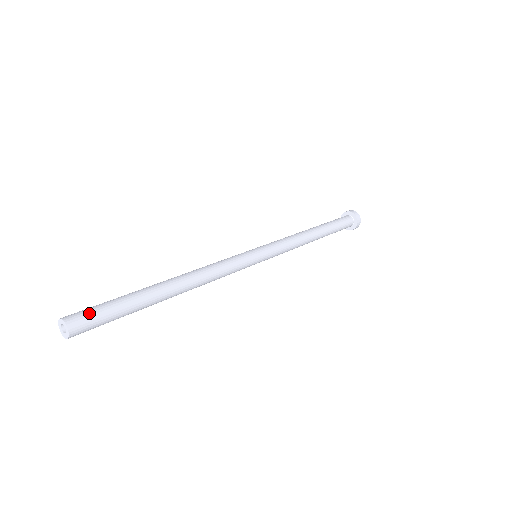
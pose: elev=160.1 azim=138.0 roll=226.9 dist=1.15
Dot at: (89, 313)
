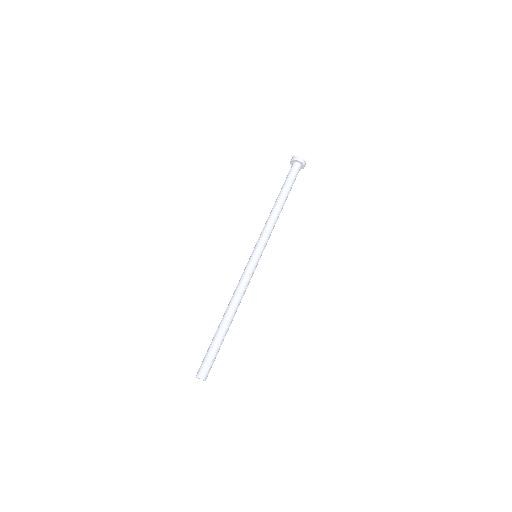
Dot at: occluded
